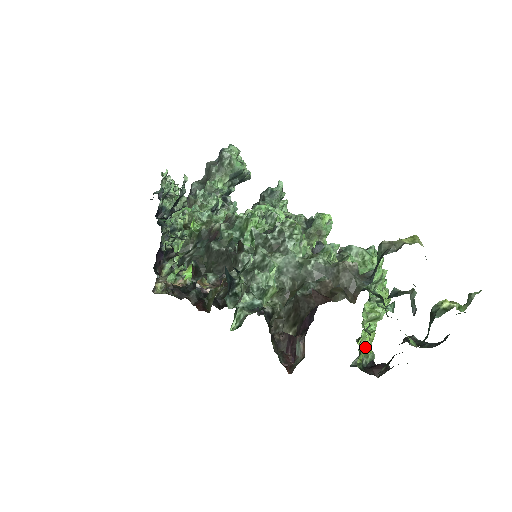
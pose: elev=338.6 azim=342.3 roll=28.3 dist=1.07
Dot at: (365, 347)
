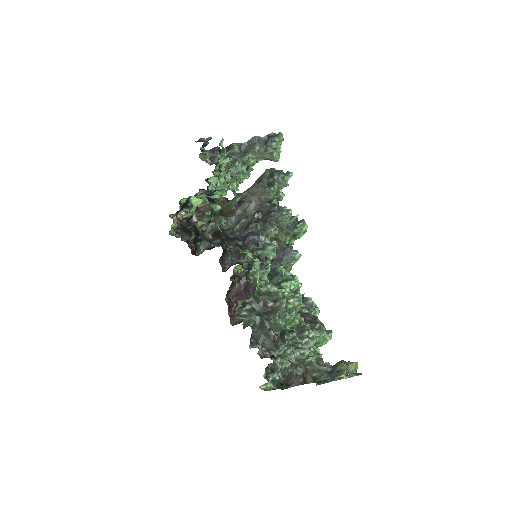
Dot at: occluded
